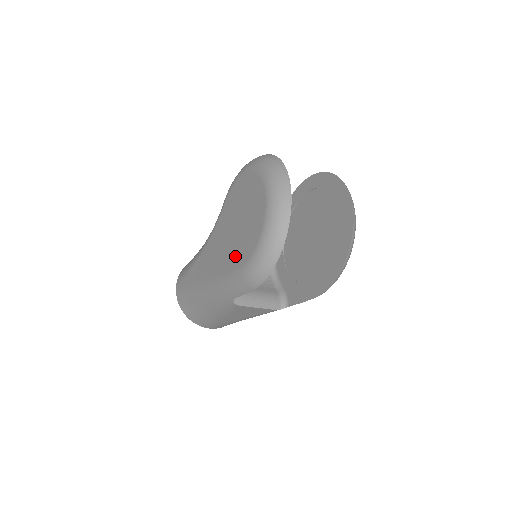
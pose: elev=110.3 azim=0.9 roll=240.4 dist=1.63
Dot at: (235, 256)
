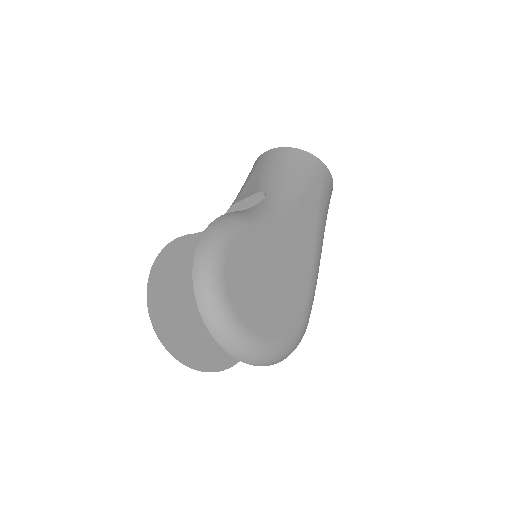
Dot at: occluded
